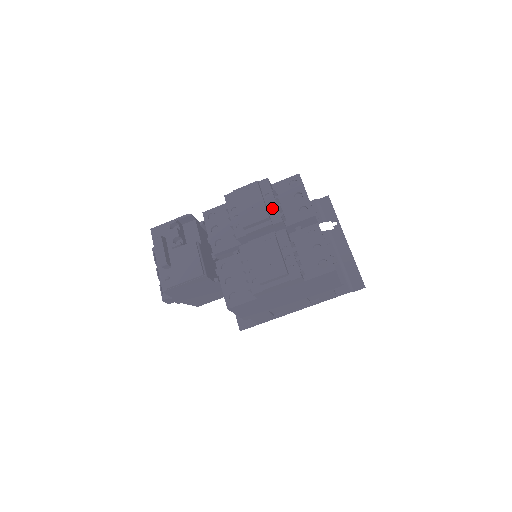
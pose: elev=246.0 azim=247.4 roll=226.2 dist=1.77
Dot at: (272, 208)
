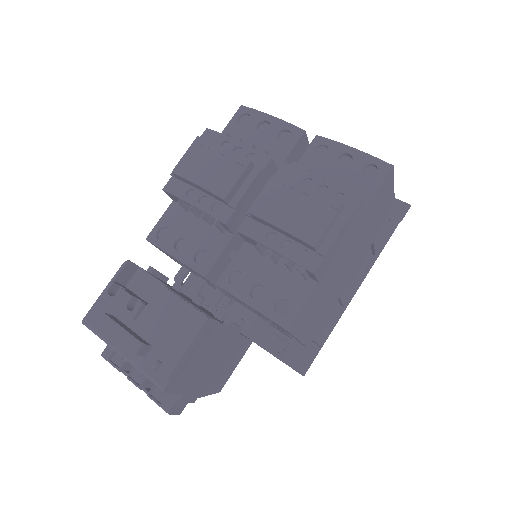
Dot at: (244, 153)
